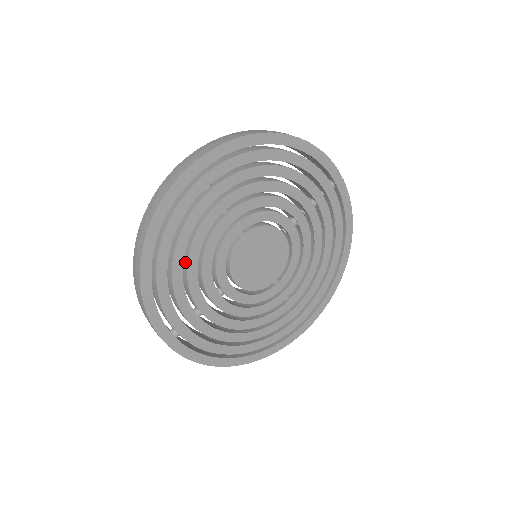
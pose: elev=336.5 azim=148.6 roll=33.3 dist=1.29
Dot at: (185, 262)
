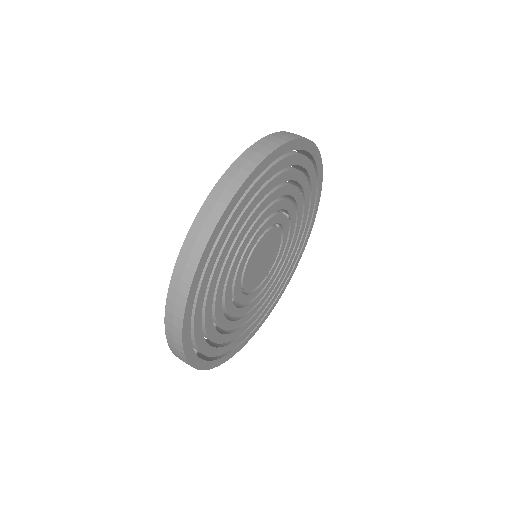
Dot at: occluded
